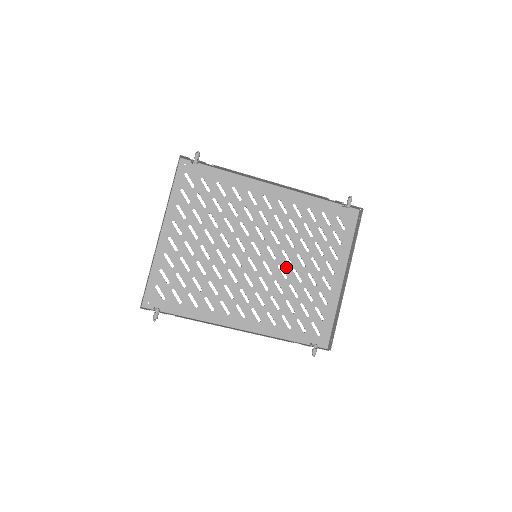
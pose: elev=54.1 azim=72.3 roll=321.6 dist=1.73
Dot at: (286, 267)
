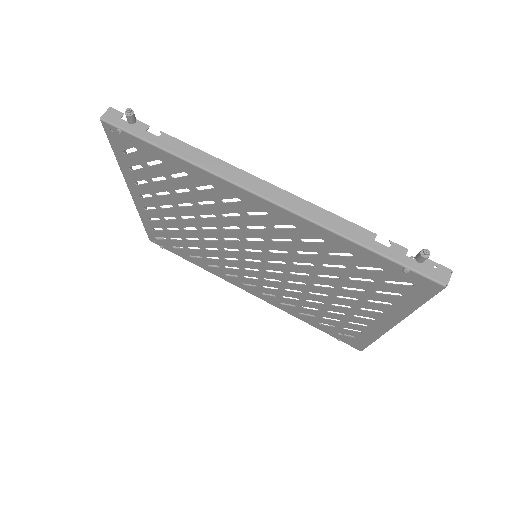
Dot at: (302, 279)
